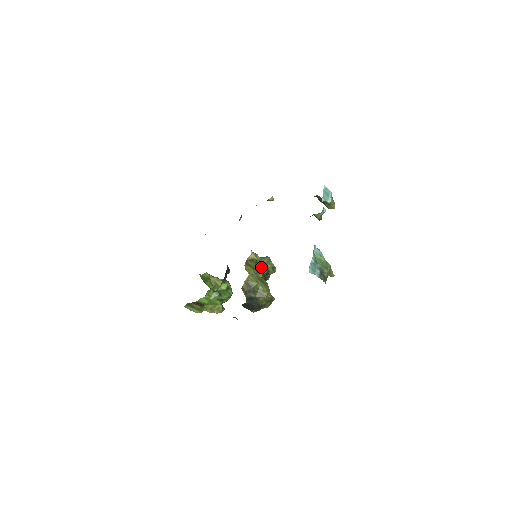
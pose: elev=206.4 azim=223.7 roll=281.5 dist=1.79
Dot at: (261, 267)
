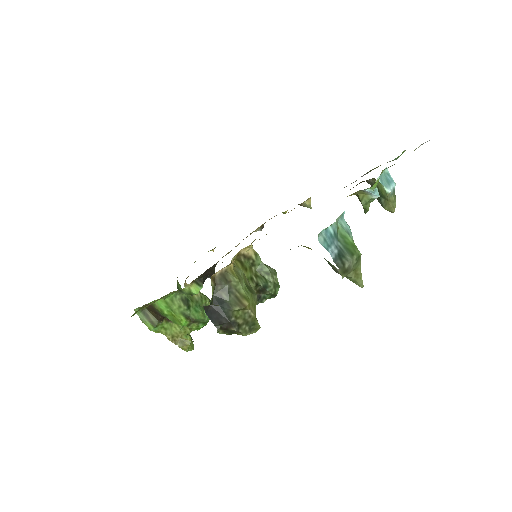
Dot at: (258, 275)
